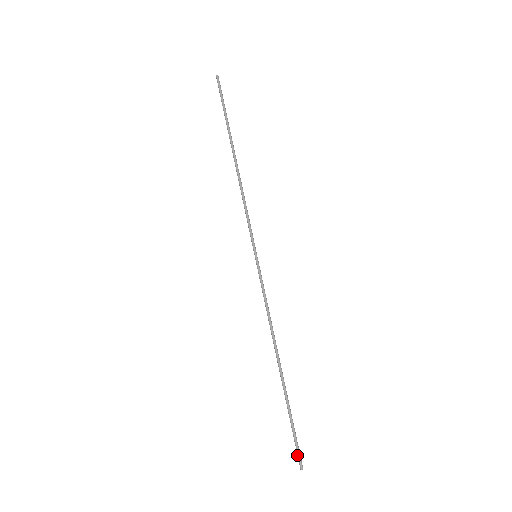
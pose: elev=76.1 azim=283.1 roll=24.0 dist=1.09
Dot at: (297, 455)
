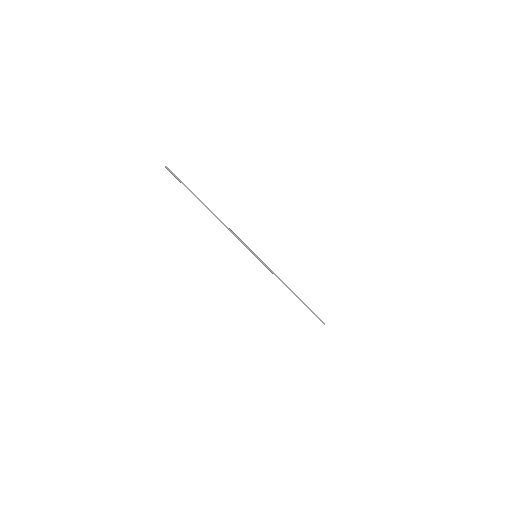
Dot at: occluded
